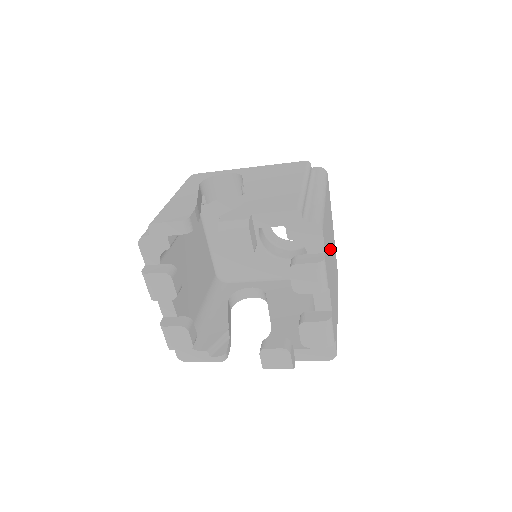
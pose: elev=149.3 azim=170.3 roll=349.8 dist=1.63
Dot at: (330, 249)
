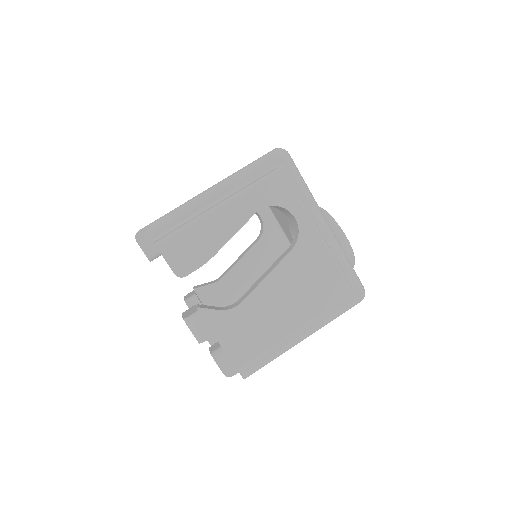
Dot at: occluded
